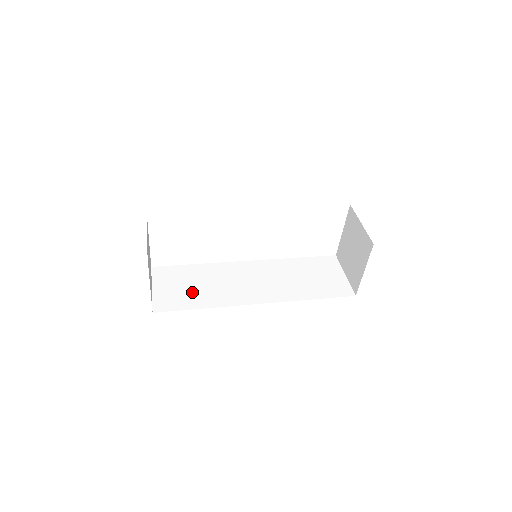
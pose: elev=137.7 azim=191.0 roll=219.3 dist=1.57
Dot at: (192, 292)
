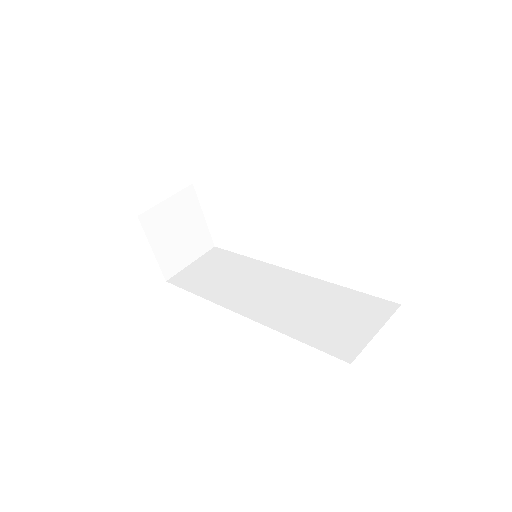
Dot at: (210, 278)
